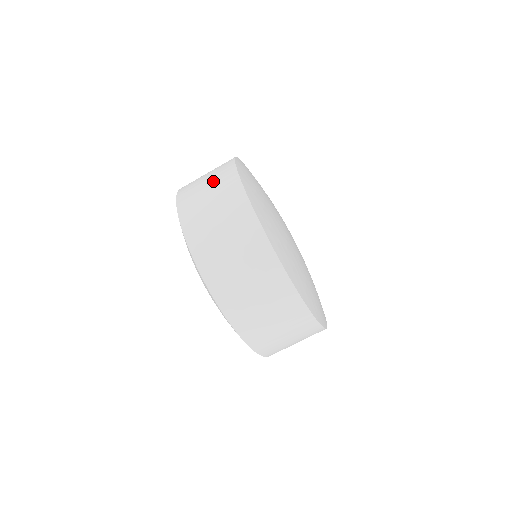
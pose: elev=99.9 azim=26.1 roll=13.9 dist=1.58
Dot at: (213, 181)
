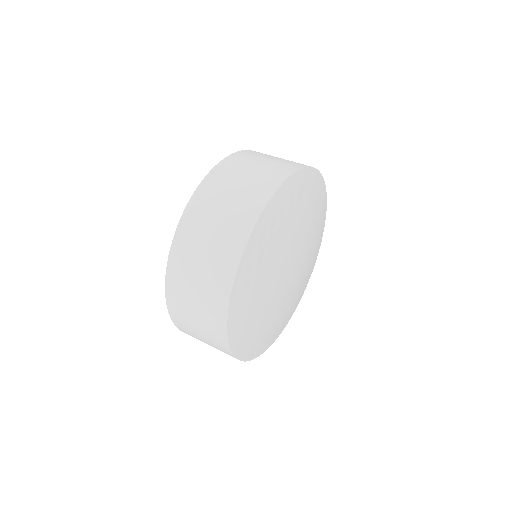
Dot at: (234, 205)
